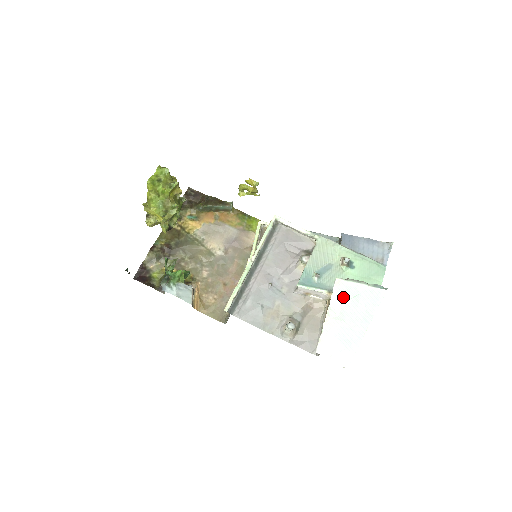
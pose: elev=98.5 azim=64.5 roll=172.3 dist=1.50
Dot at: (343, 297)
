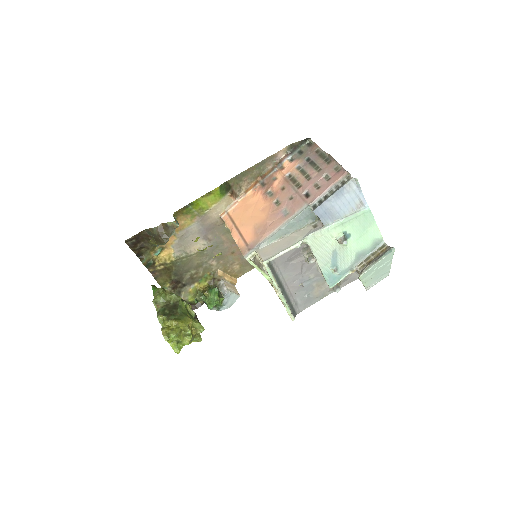
Dot at: (368, 275)
